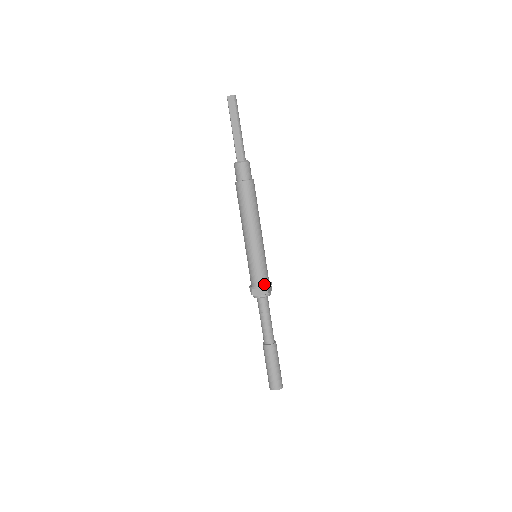
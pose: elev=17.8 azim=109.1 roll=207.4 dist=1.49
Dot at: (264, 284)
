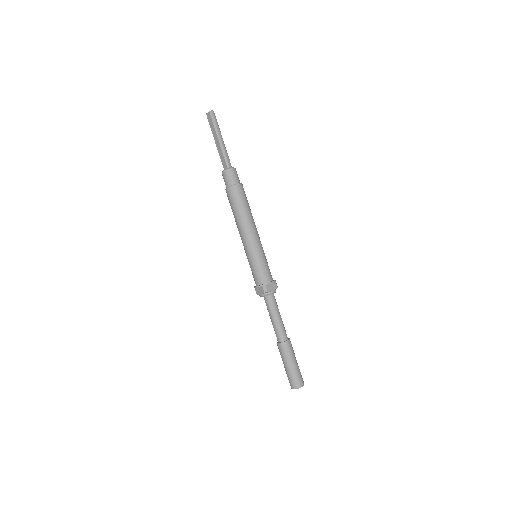
Dot at: (263, 283)
